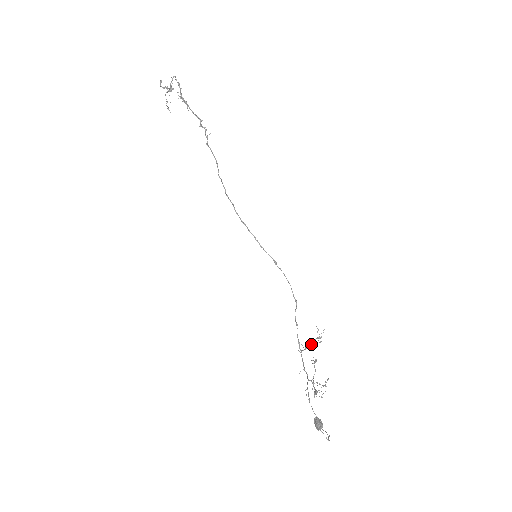
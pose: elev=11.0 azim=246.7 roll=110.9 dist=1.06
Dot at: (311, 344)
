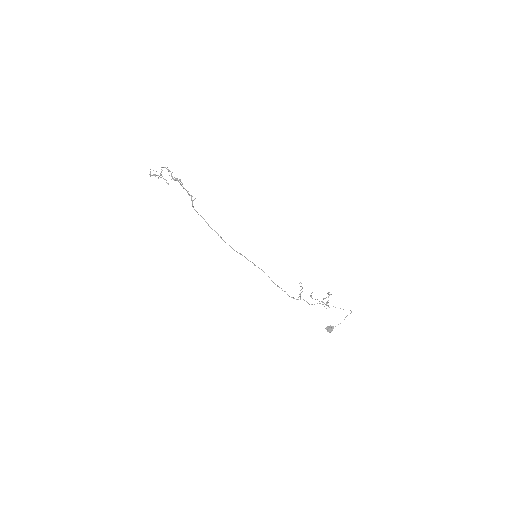
Dot at: occluded
